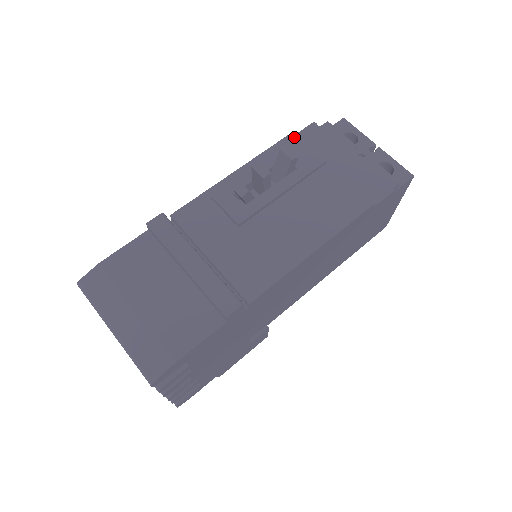
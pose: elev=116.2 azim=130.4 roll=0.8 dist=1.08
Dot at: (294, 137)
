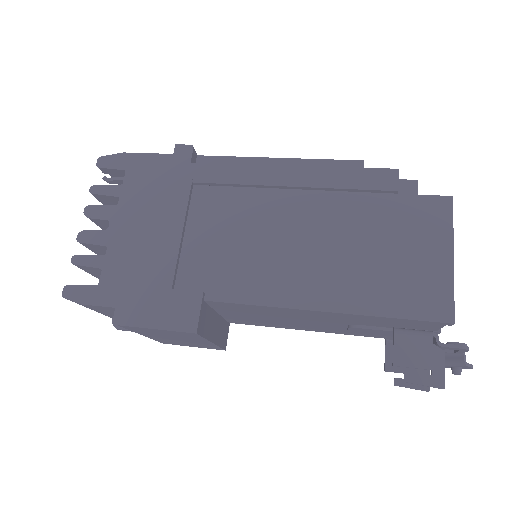
Dot at: occluded
